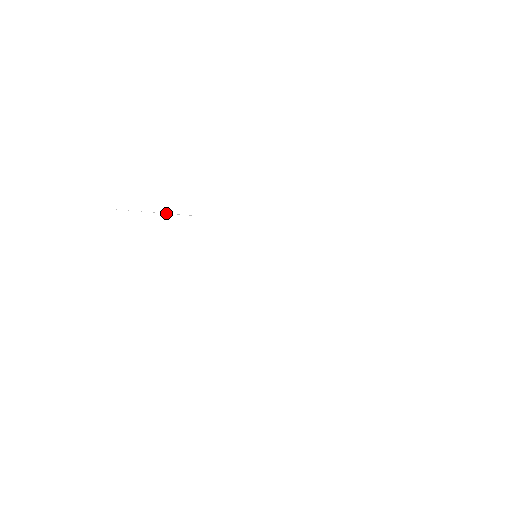
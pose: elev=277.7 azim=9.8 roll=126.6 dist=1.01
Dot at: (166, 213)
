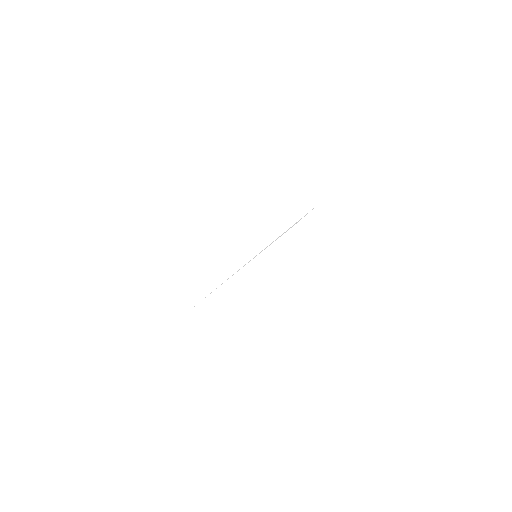
Dot at: occluded
